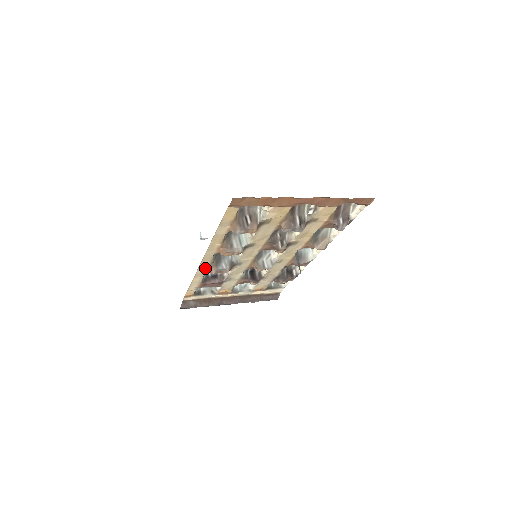
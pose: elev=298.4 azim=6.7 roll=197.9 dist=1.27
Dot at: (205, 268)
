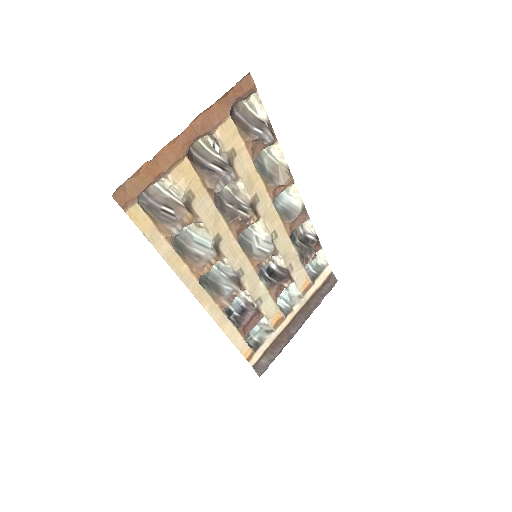
Dot at: (215, 308)
